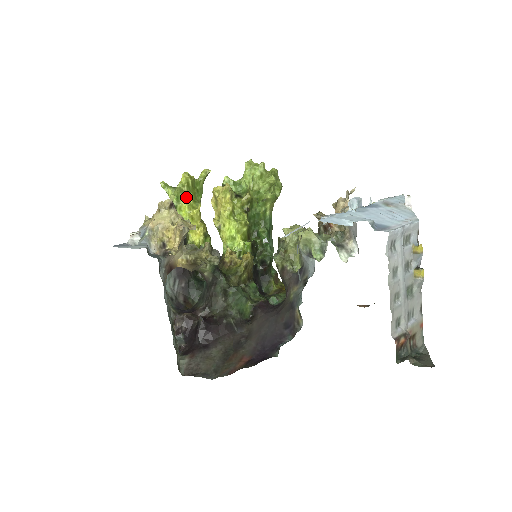
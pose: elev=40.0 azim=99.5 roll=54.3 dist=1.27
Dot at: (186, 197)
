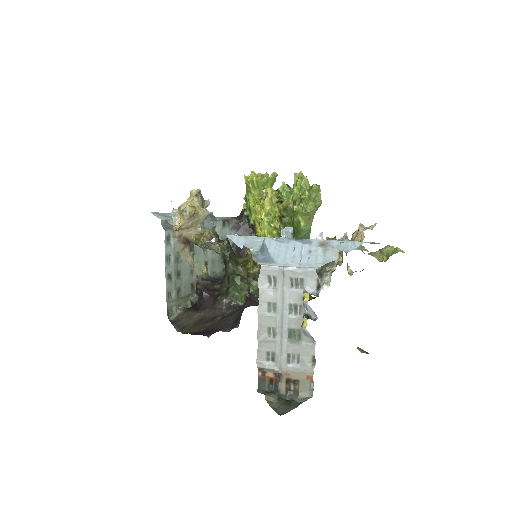
Dot at: (252, 192)
